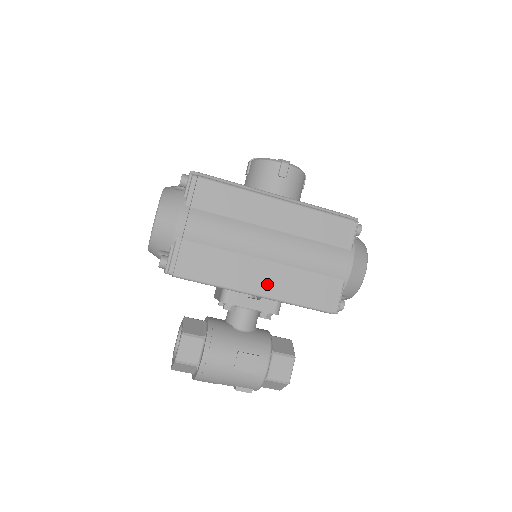
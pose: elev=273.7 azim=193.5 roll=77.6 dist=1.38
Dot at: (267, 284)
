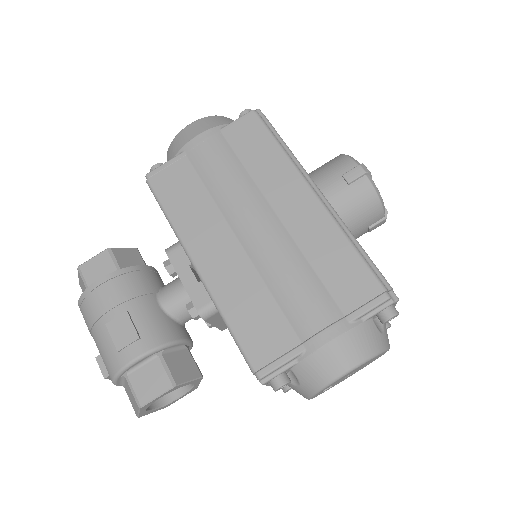
Dot at: (217, 267)
